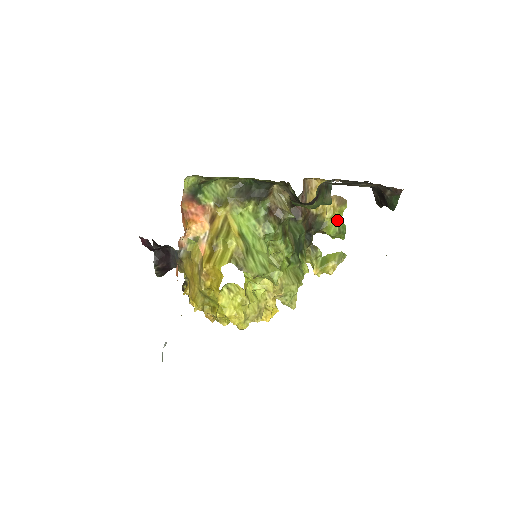
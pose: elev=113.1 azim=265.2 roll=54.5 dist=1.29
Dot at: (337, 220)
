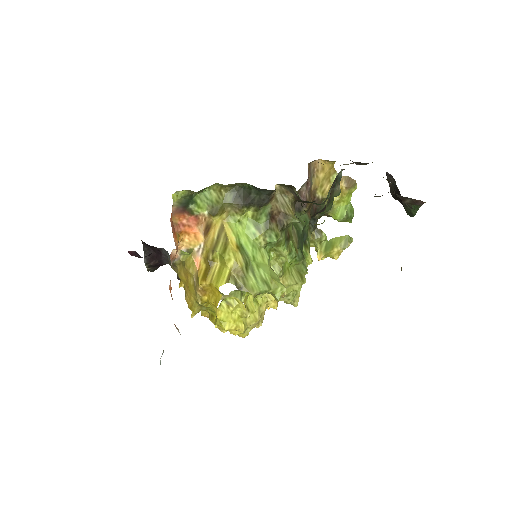
Dot at: (345, 203)
